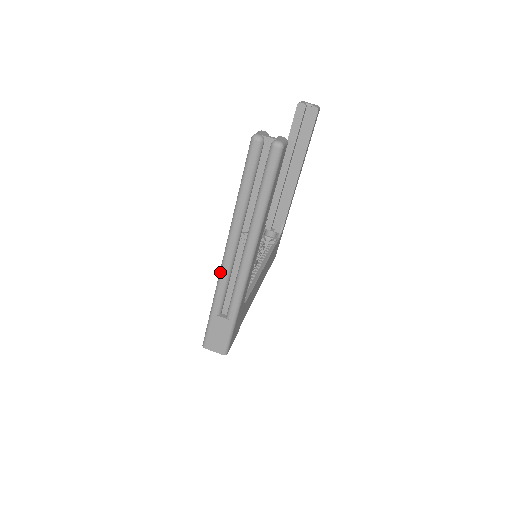
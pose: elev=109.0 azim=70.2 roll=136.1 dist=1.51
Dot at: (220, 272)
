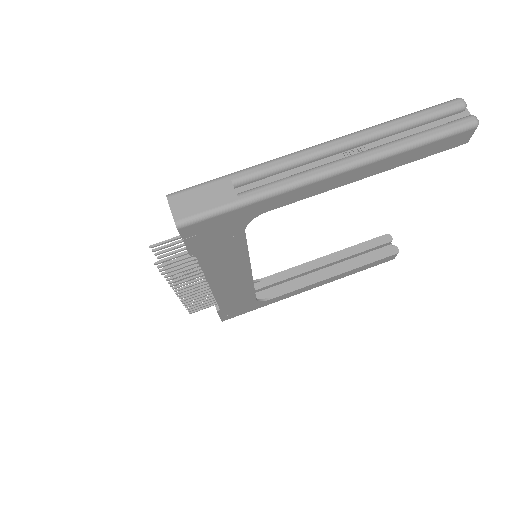
Dot at: occluded
